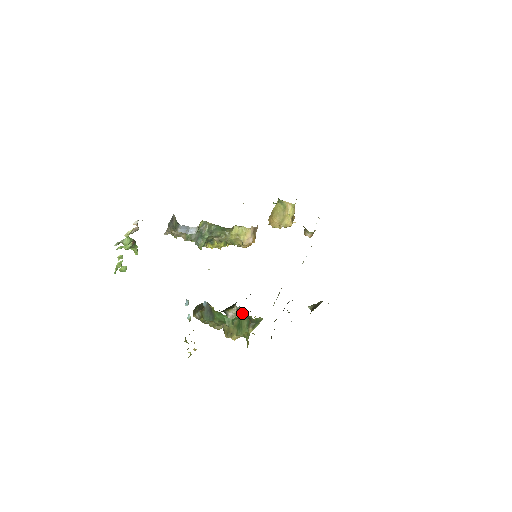
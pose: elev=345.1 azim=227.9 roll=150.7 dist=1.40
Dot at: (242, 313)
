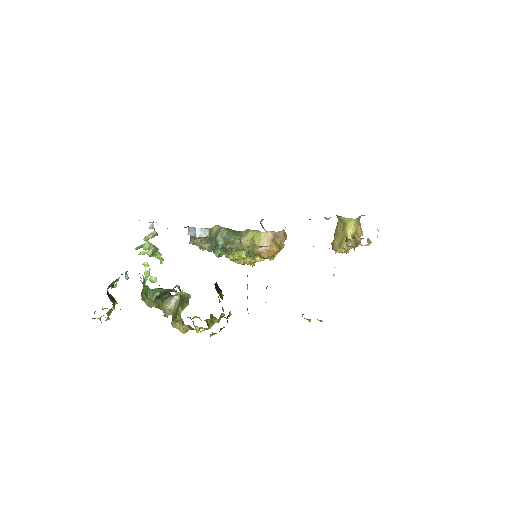
Dot at: occluded
